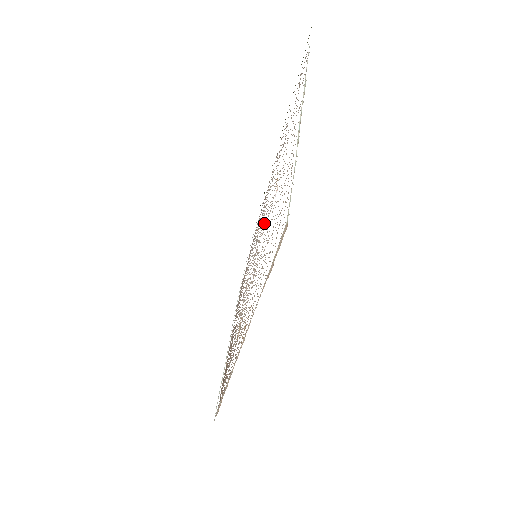
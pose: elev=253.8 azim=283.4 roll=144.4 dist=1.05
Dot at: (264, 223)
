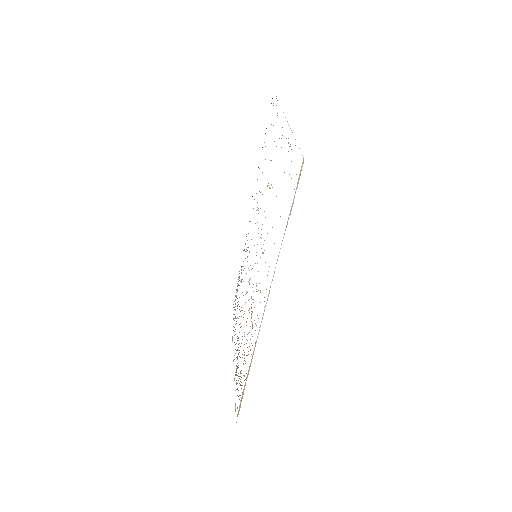
Dot at: occluded
